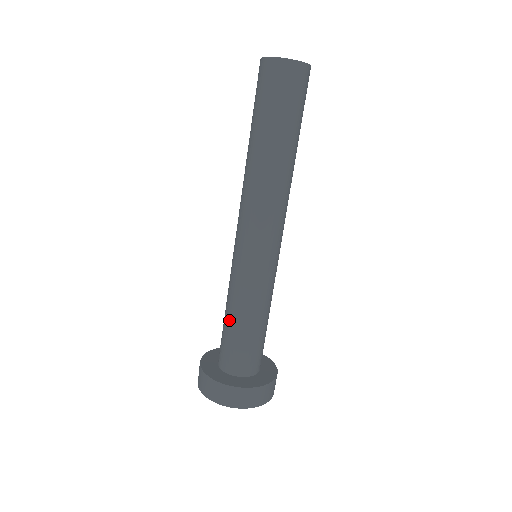
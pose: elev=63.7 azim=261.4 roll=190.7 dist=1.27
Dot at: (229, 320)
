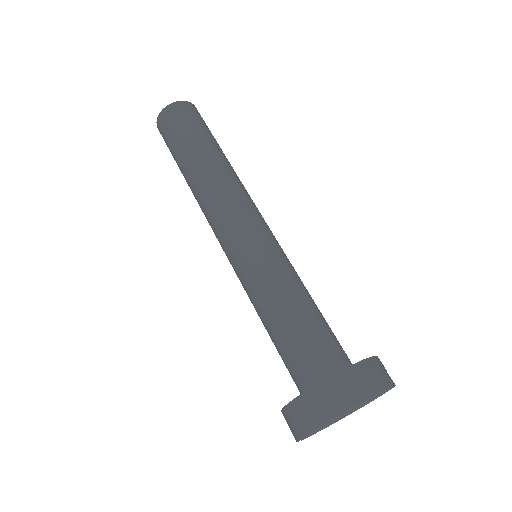
Dot at: (269, 329)
